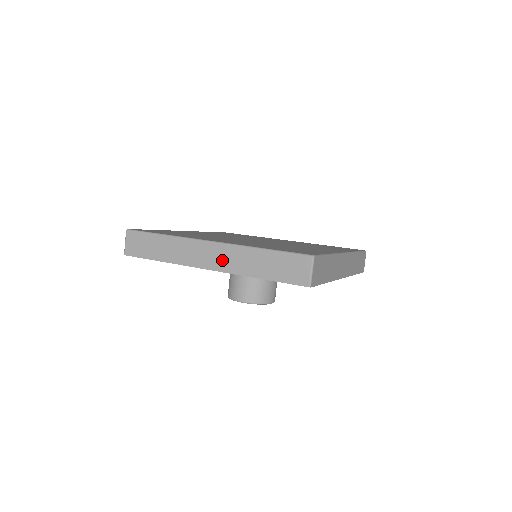
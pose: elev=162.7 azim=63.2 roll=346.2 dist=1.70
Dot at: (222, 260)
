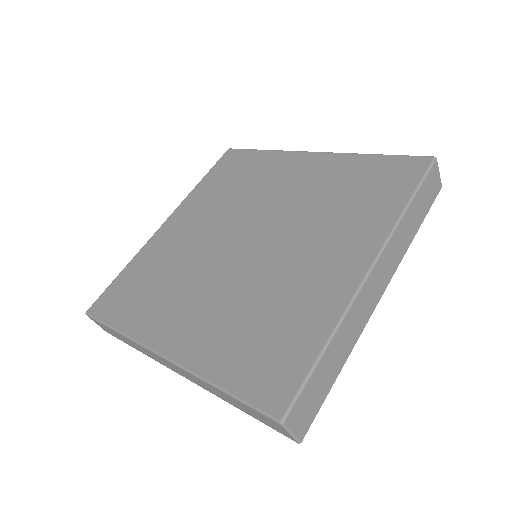
Dot at: (187, 376)
